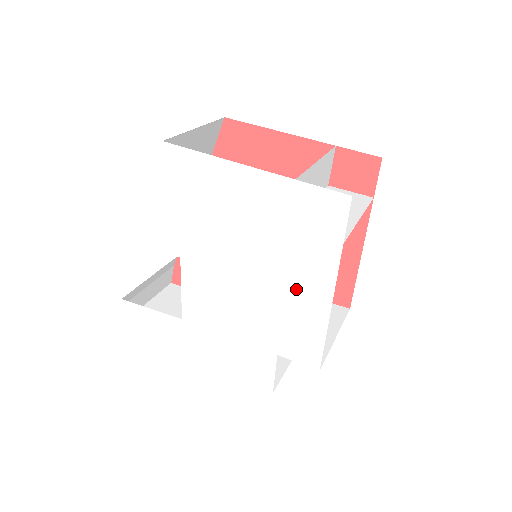
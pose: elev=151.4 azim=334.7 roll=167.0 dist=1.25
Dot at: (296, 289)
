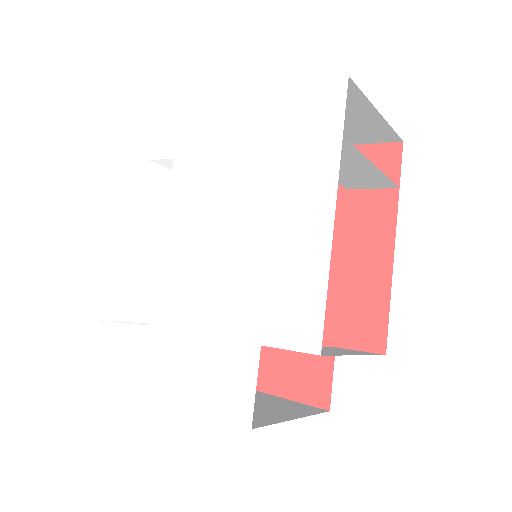
Dot at: (288, 222)
